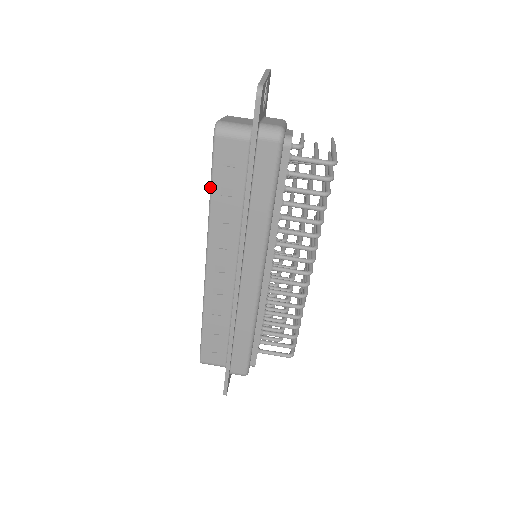
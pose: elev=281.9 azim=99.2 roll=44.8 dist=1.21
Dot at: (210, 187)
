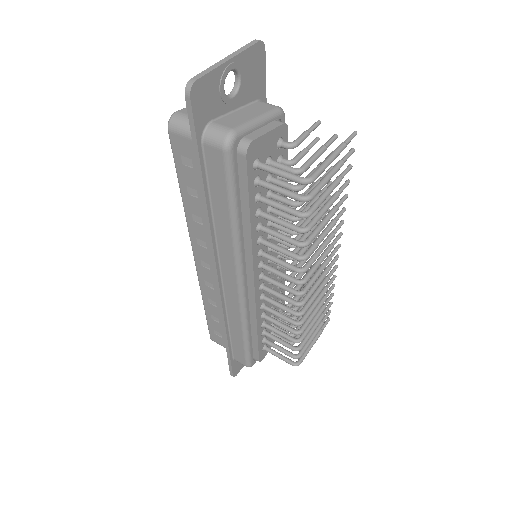
Dot at: occluded
